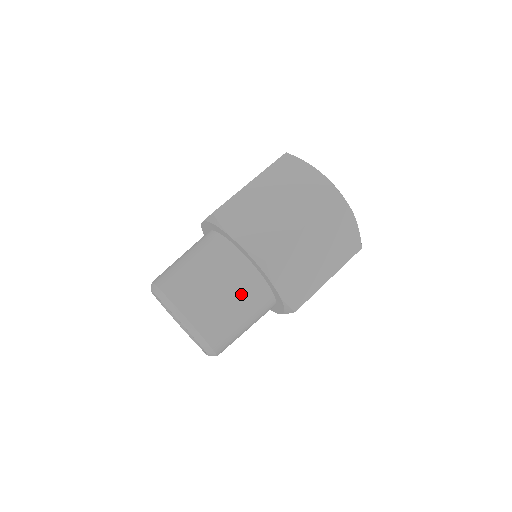
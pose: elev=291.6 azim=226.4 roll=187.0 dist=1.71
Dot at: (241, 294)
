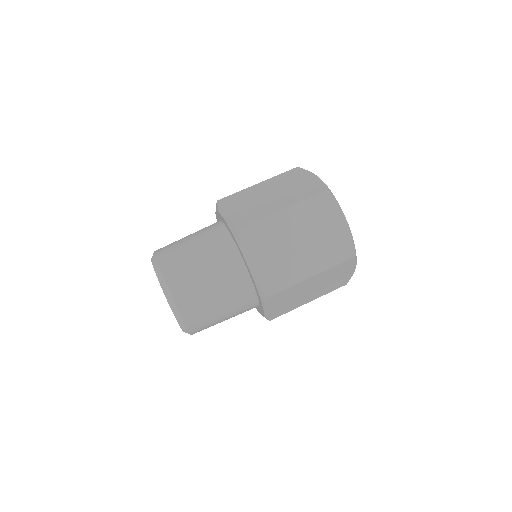
Dot at: (215, 262)
